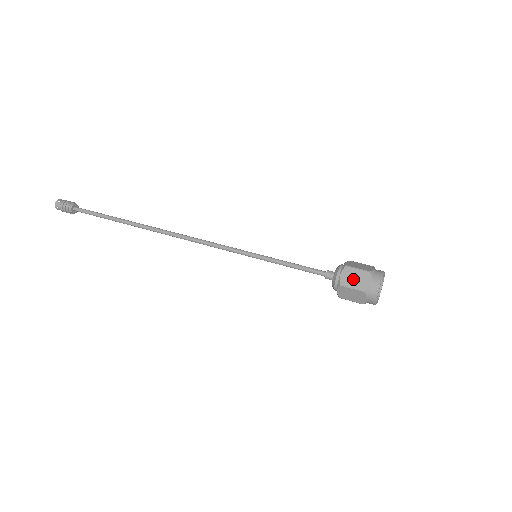
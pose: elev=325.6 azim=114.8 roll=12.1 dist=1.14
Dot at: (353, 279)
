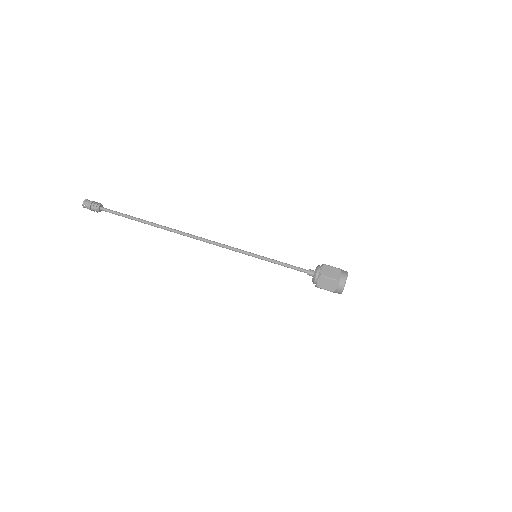
Dot at: (329, 272)
